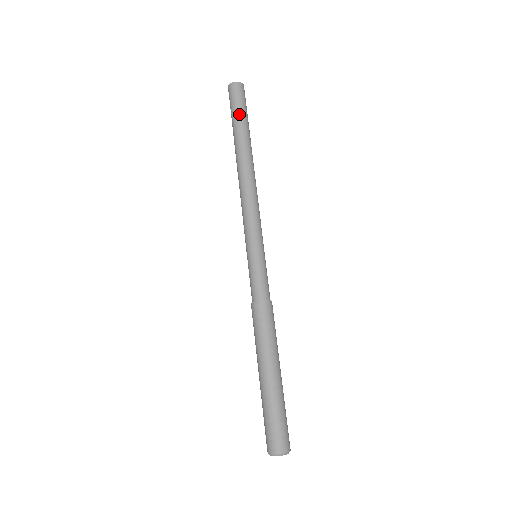
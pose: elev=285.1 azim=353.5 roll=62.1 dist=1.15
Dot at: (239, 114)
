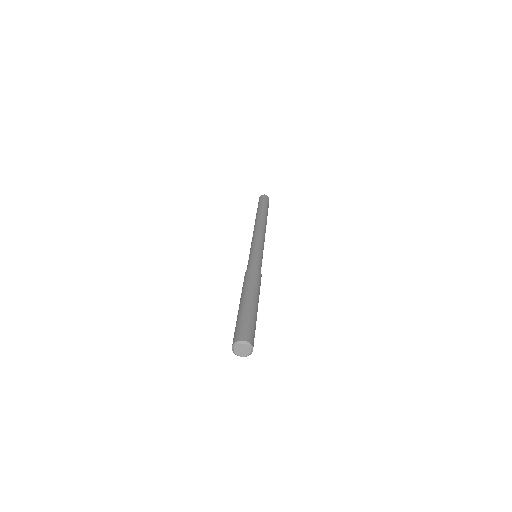
Dot at: (261, 204)
